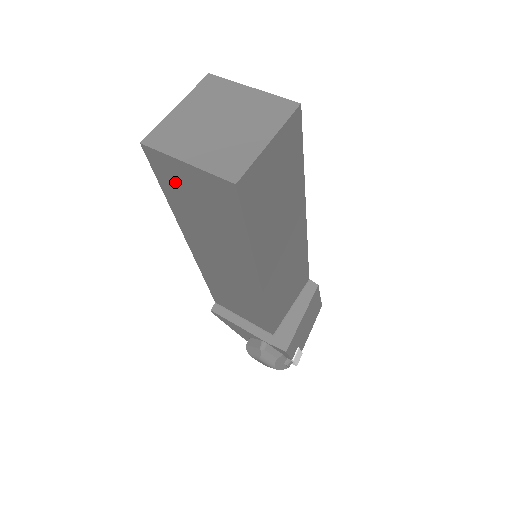
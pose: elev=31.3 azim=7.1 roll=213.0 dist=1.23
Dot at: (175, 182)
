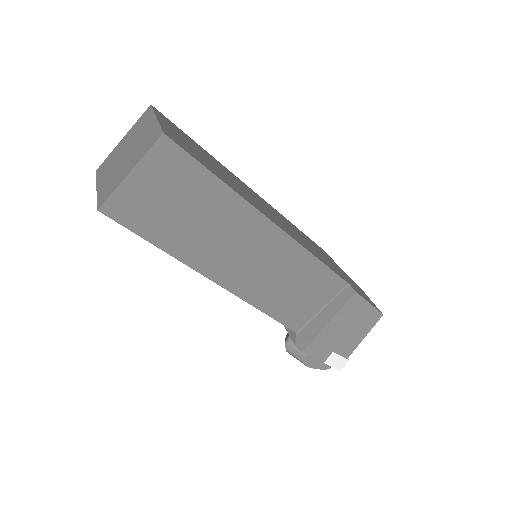
Dot at: occluded
